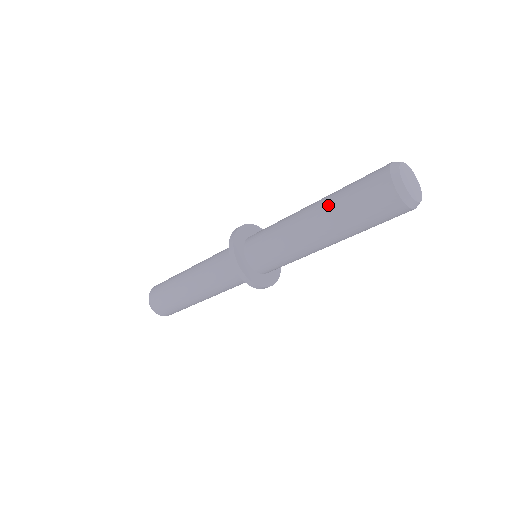
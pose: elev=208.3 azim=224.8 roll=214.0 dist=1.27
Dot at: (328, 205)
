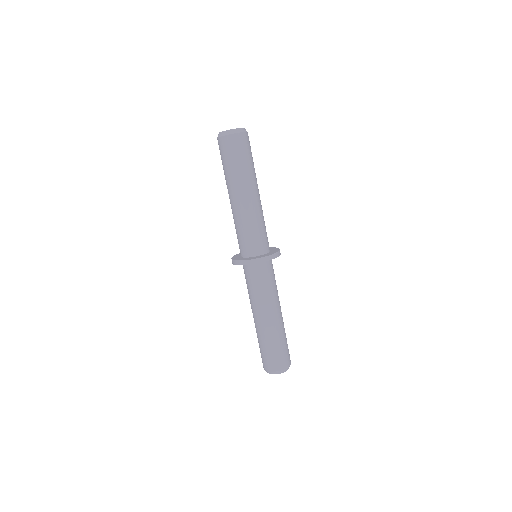
Dot at: occluded
